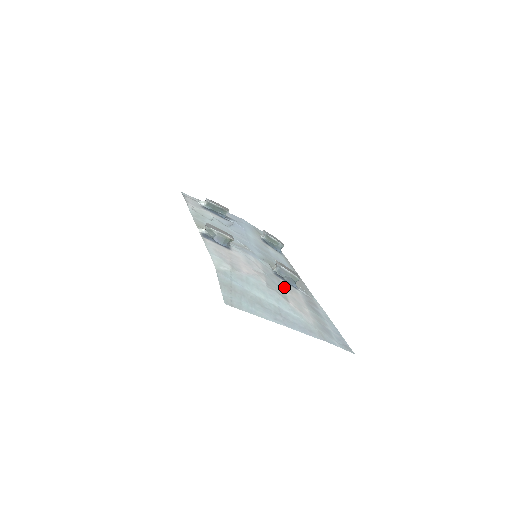
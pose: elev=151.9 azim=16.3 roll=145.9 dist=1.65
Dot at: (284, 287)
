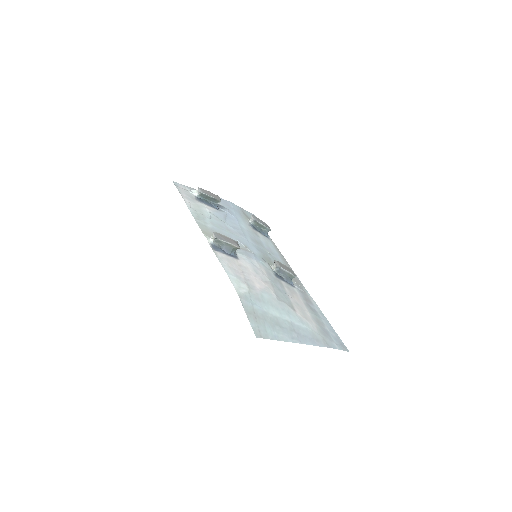
Dot at: (286, 291)
